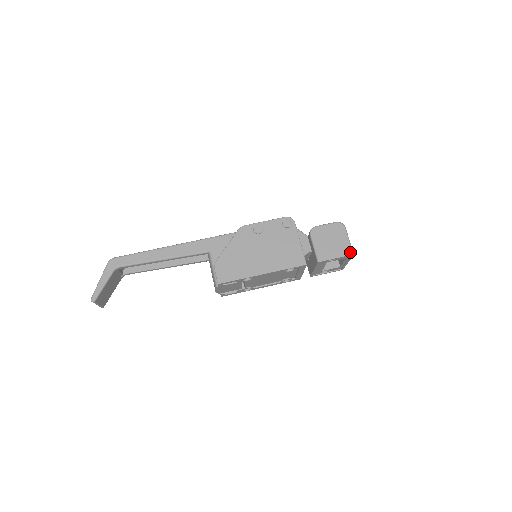
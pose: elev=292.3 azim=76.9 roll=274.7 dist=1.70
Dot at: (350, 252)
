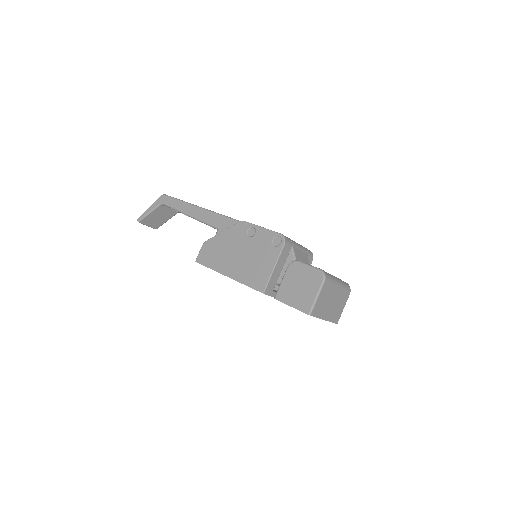
Dot at: (307, 310)
